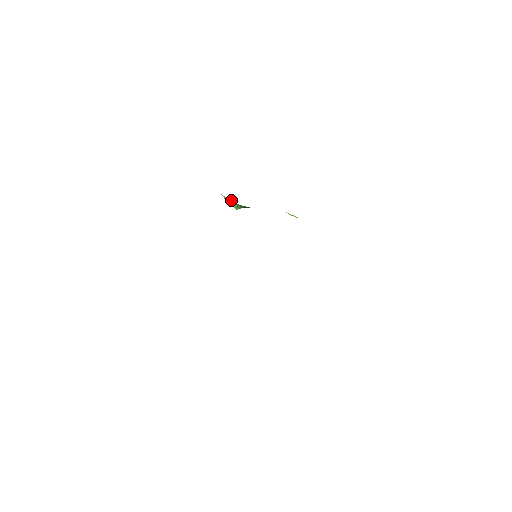
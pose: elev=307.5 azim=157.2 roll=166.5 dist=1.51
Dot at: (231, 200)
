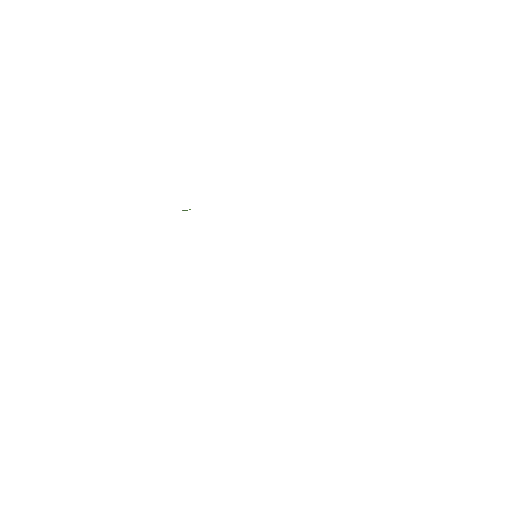
Dot at: (183, 210)
